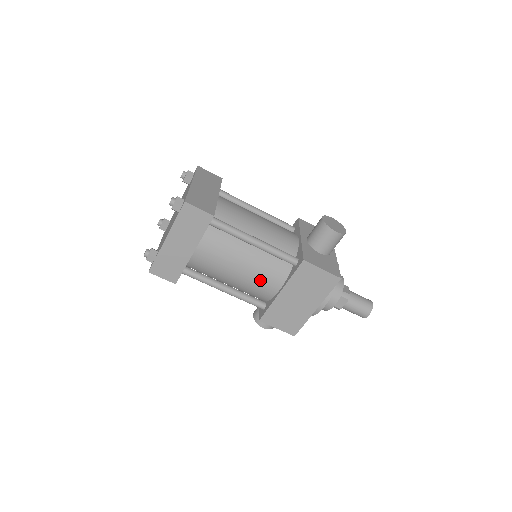
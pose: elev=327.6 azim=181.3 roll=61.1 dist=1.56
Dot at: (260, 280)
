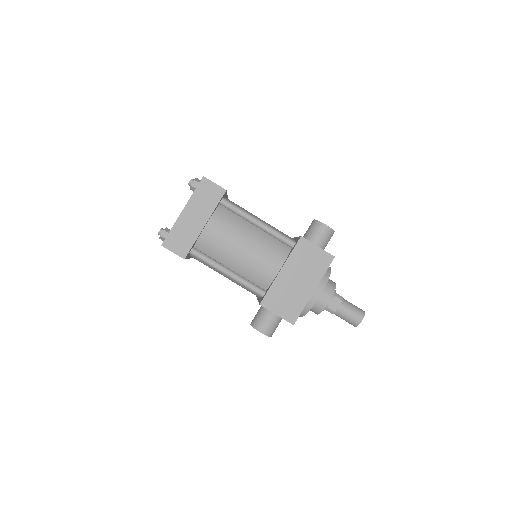
Dot at: (262, 259)
